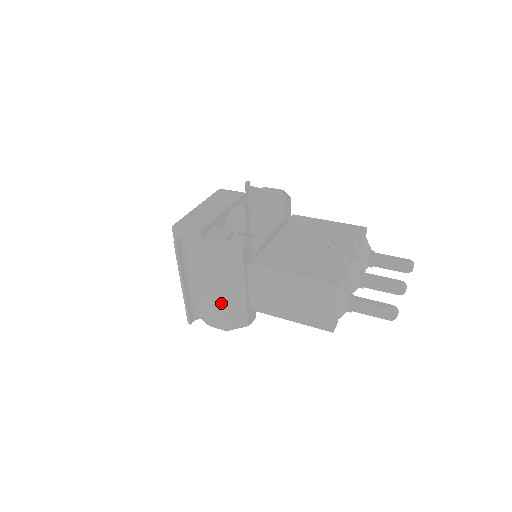
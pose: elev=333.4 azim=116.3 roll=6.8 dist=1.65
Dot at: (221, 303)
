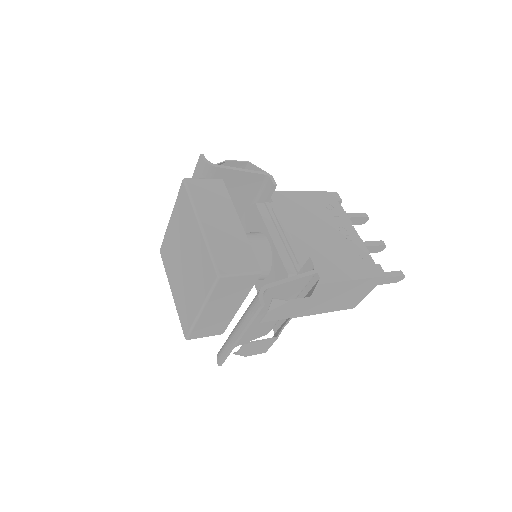
Dot at: (257, 329)
